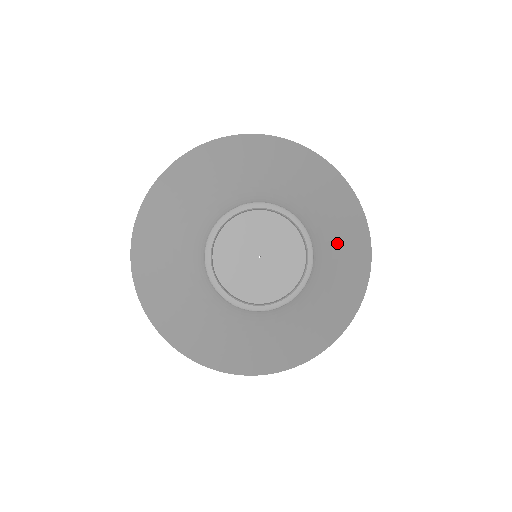
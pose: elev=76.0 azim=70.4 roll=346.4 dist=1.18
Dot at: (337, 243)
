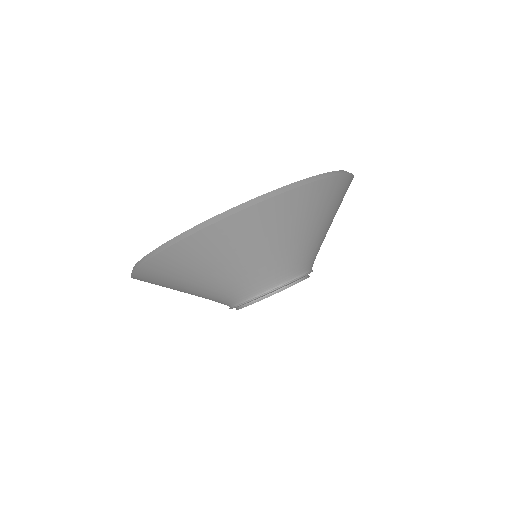
Dot at: (304, 240)
